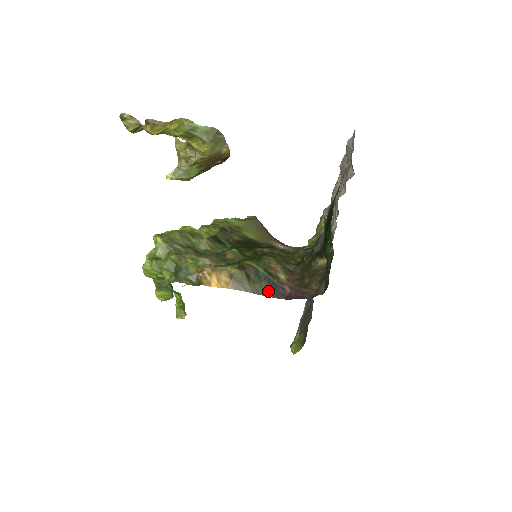
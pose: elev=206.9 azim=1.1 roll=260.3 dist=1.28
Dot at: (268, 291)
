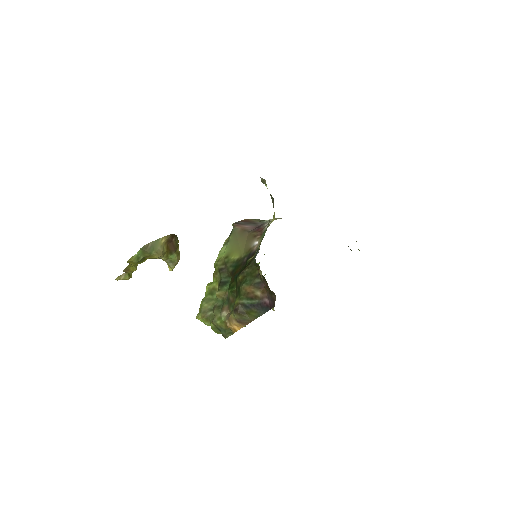
Dot at: (260, 311)
